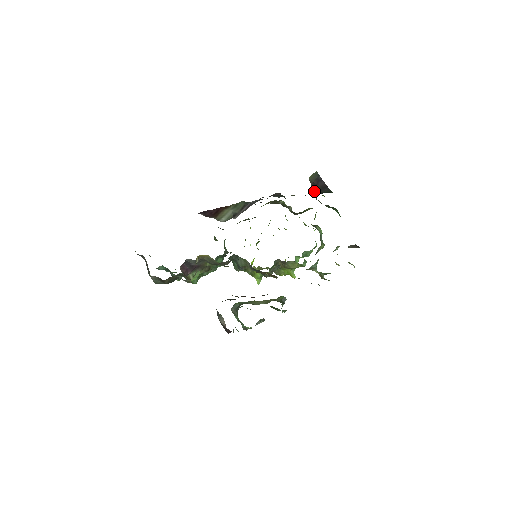
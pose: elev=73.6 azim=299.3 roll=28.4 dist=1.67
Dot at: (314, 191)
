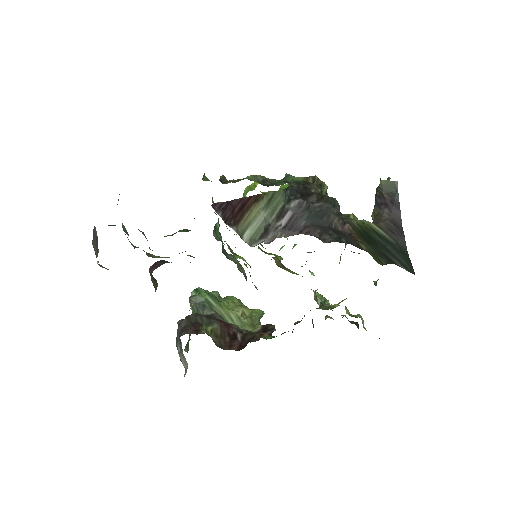
Dot at: (376, 203)
